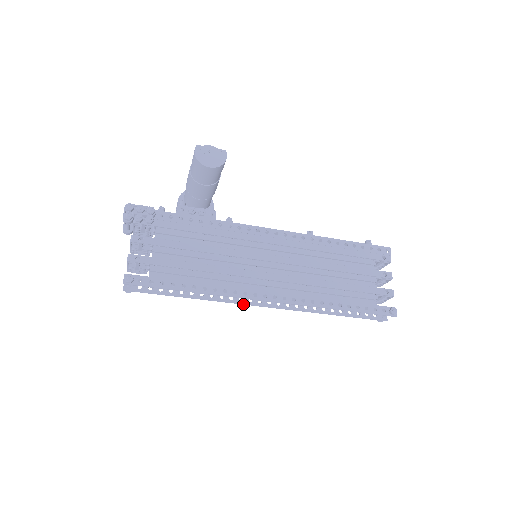
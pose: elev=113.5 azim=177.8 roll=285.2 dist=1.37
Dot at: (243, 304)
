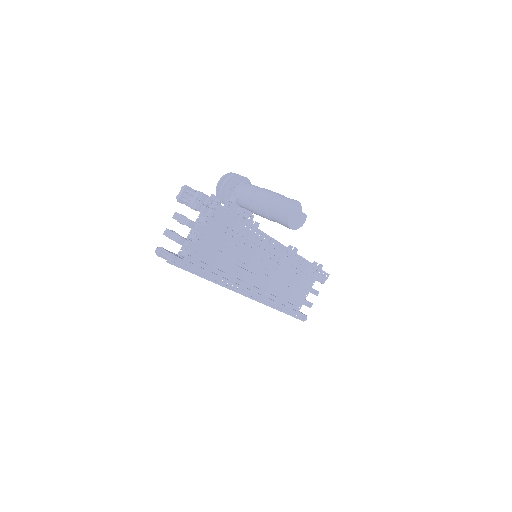
Dot at: occluded
